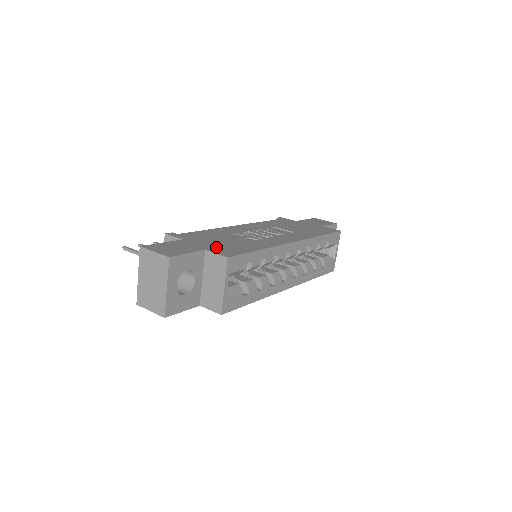
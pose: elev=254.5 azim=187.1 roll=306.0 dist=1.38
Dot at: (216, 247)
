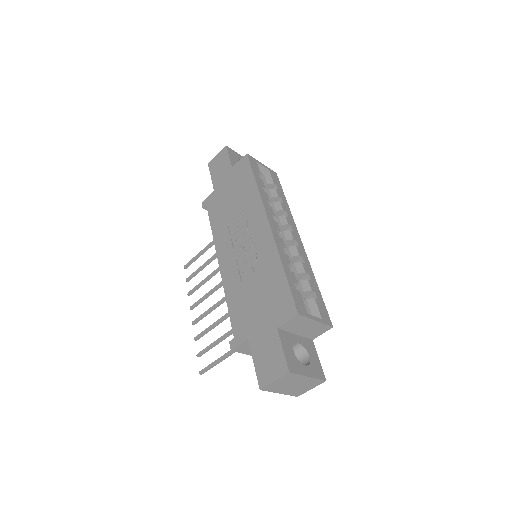
Dot at: (272, 314)
